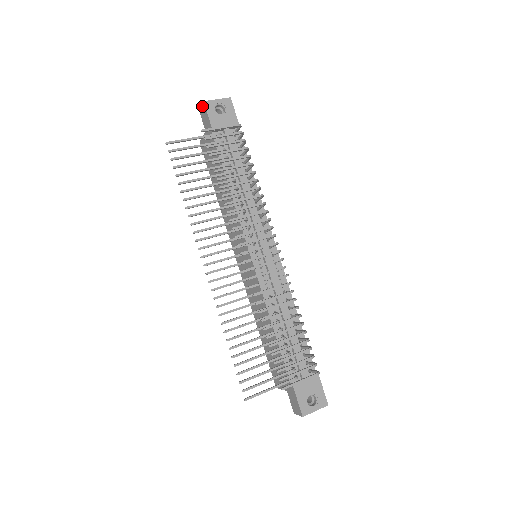
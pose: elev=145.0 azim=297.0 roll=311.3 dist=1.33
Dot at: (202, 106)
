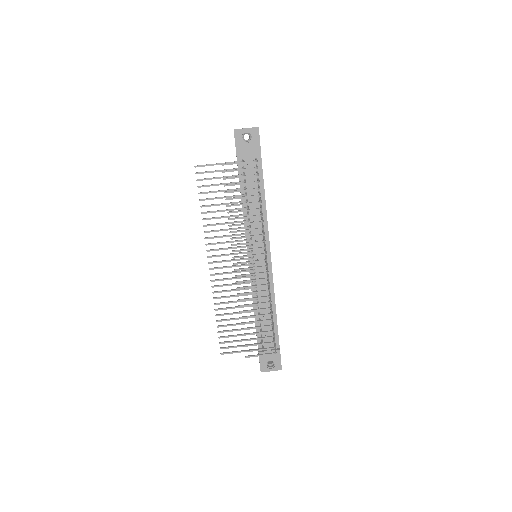
Dot at: occluded
